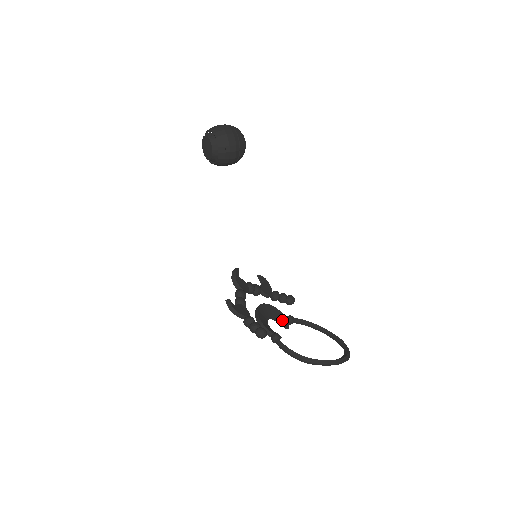
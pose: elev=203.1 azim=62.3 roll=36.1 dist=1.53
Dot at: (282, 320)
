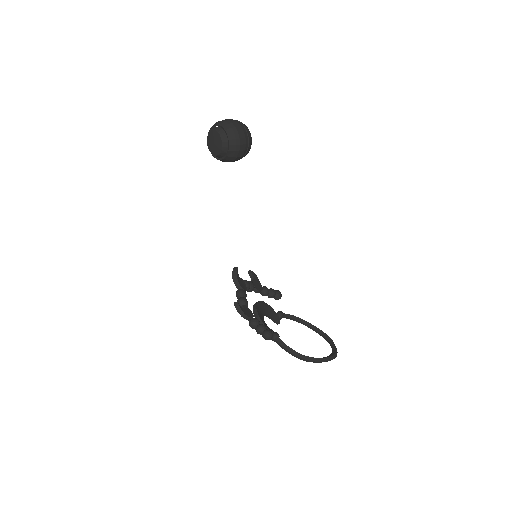
Dot at: (274, 316)
